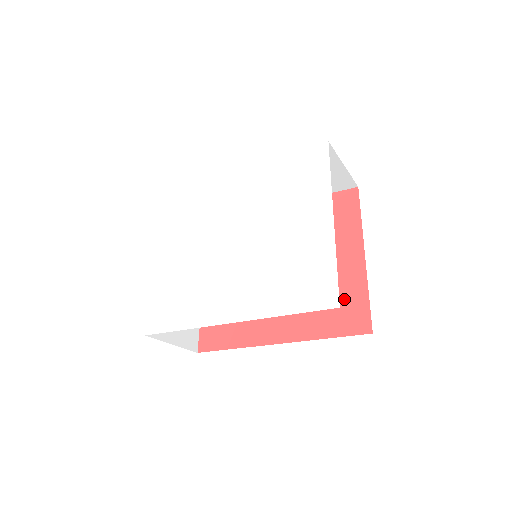
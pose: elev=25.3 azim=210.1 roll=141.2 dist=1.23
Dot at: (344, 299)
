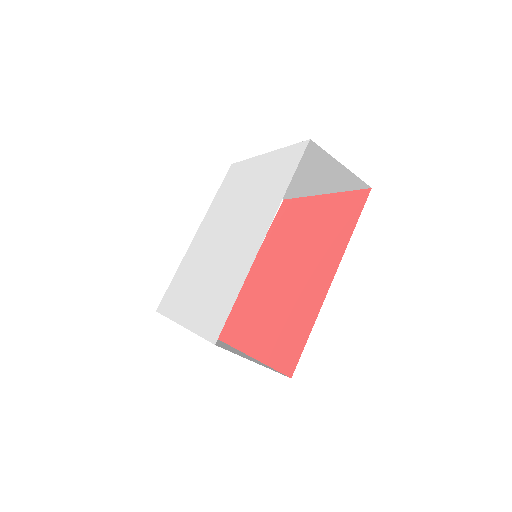
Dot at: (338, 211)
